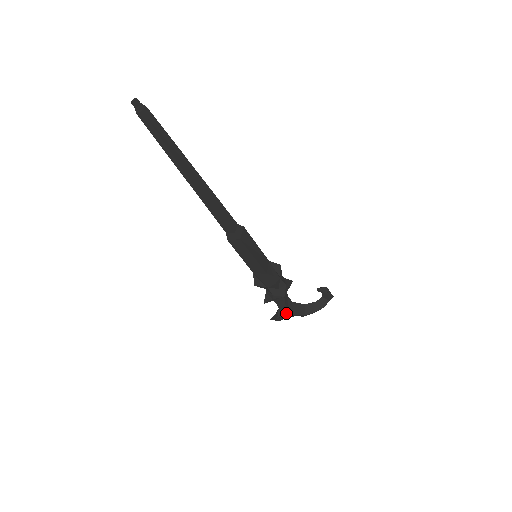
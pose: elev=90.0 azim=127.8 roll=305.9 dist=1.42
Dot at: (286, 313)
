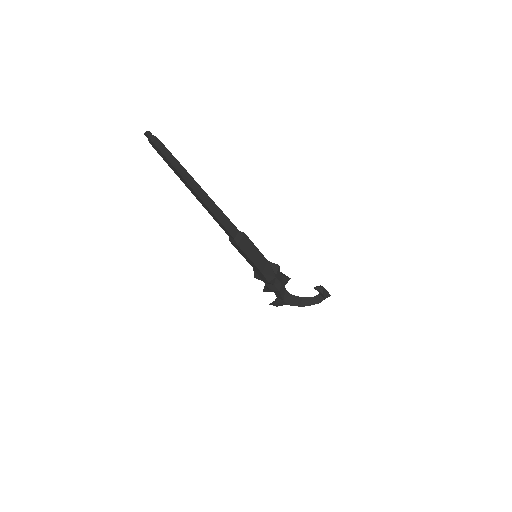
Dot at: (282, 303)
